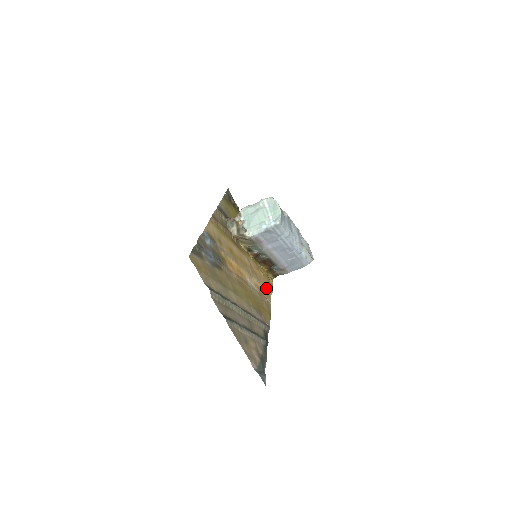
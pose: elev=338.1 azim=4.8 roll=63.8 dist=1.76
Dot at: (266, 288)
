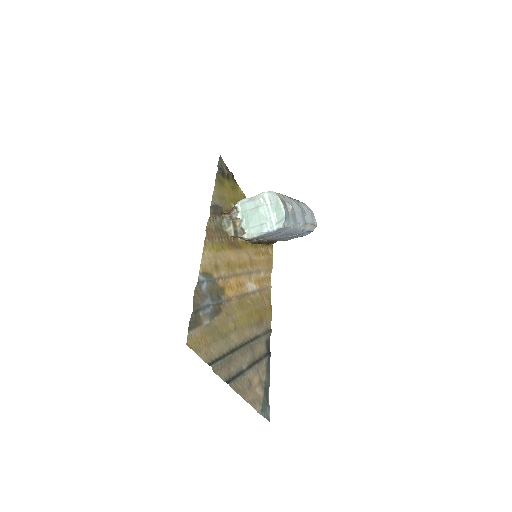
Dot at: (266, 271)
